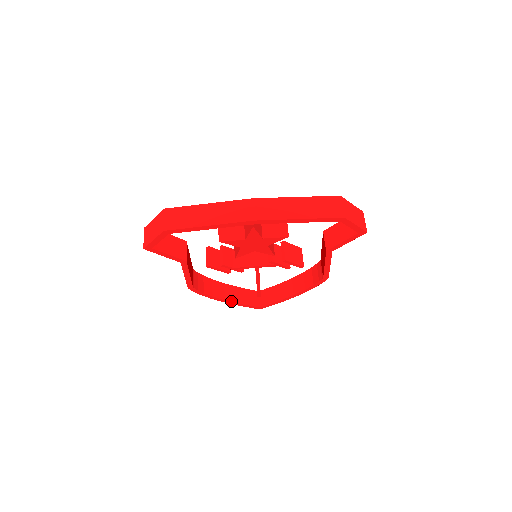
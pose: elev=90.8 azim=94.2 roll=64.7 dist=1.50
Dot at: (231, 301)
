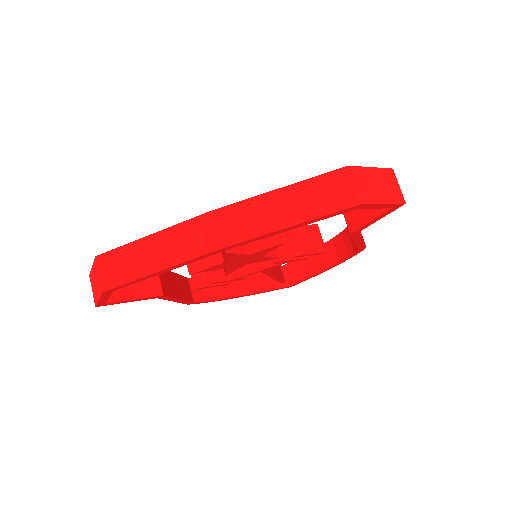
Dot at: (250, 293)
